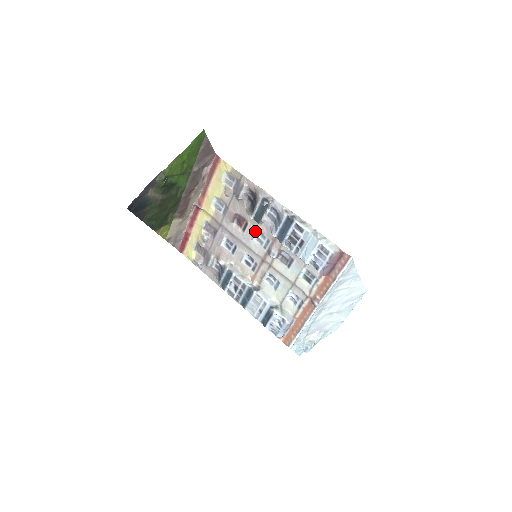
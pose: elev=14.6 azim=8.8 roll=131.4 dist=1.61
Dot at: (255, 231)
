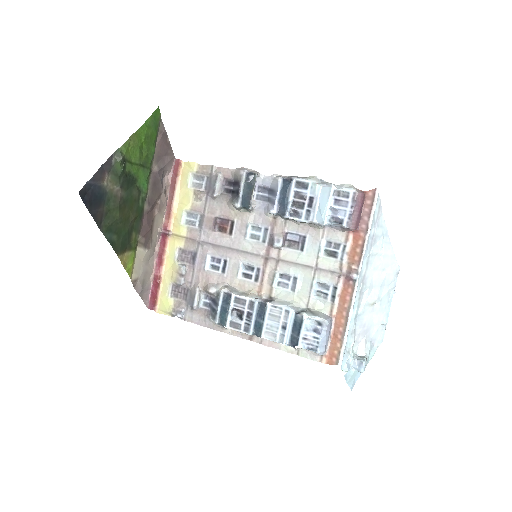
Dot at: (246, 225)
